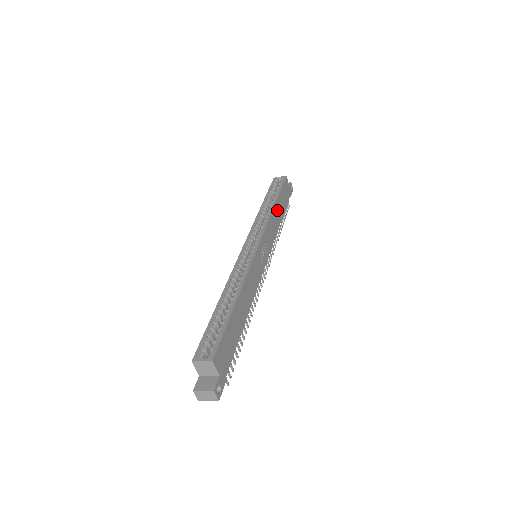
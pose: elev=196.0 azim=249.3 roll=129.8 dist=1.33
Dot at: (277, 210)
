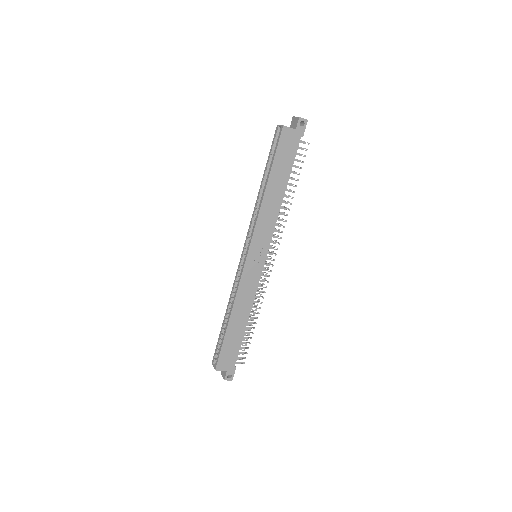
Dot at: (272, 191)
